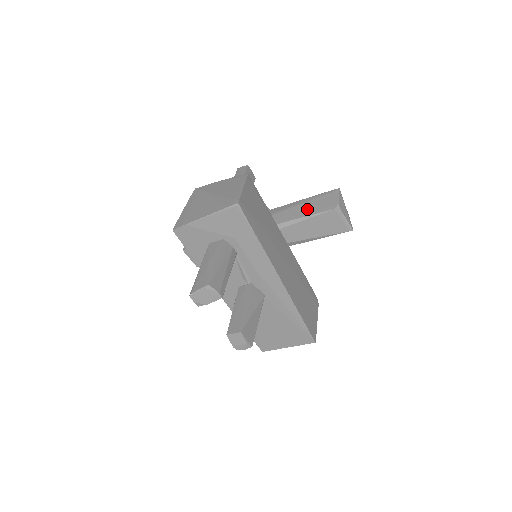
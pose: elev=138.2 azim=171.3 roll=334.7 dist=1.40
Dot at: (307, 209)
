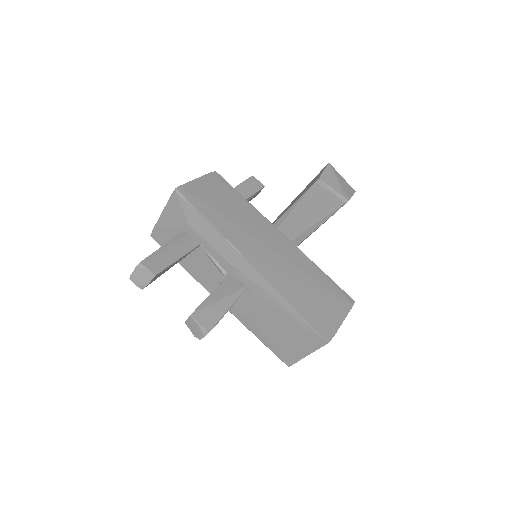
Dot at: (300, 195)
